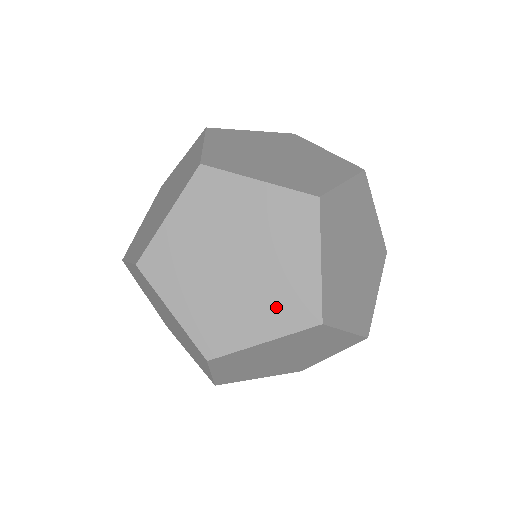
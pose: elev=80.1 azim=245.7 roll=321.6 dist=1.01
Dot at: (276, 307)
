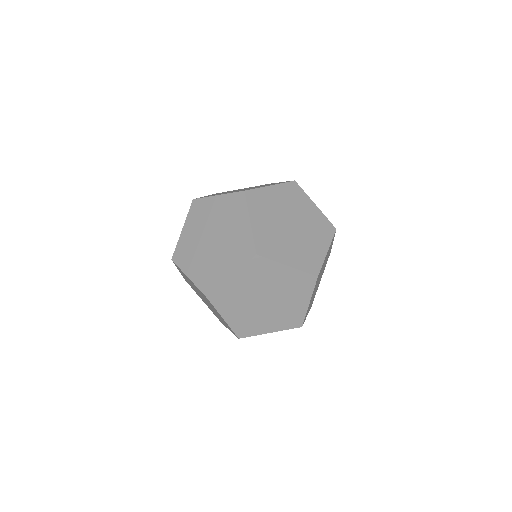
Dot at: (211, 310)
